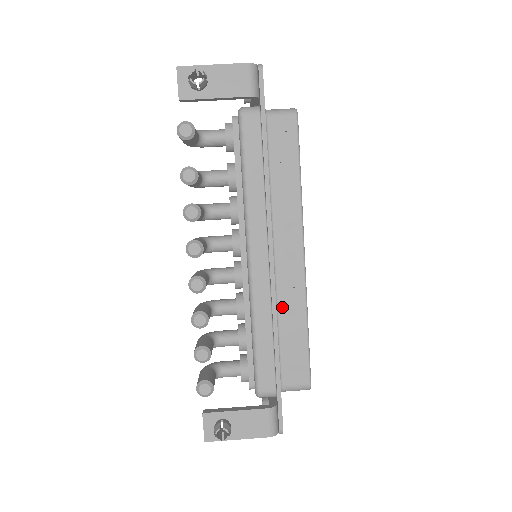
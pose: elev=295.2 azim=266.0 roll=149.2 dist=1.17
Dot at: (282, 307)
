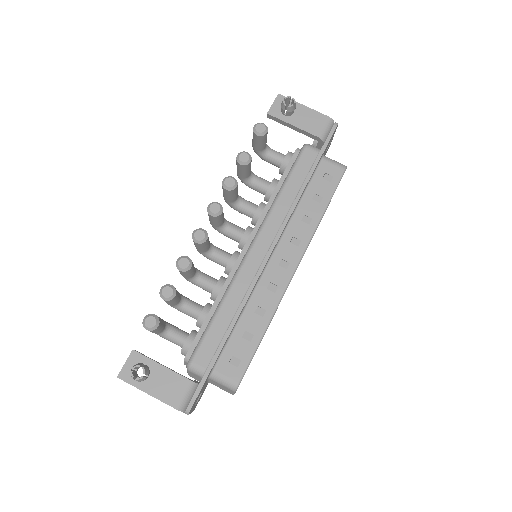
Dot at: (254, 302)
